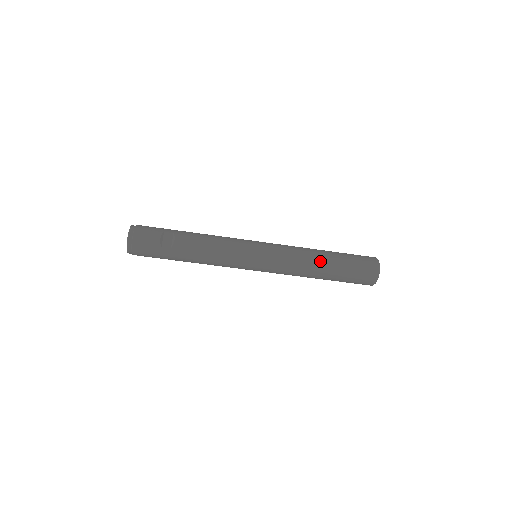
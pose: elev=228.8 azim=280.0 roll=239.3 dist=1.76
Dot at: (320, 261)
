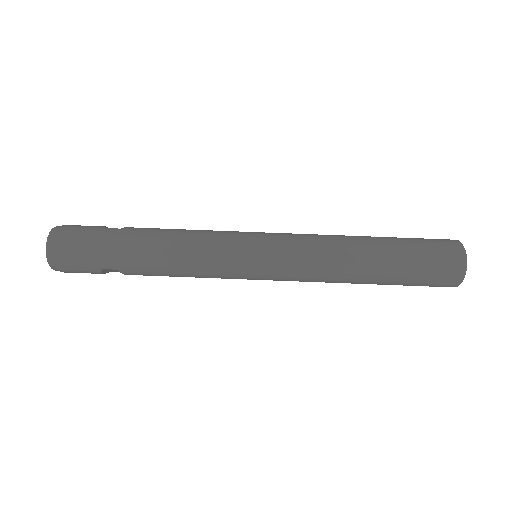
Dot at: (357, 236)
